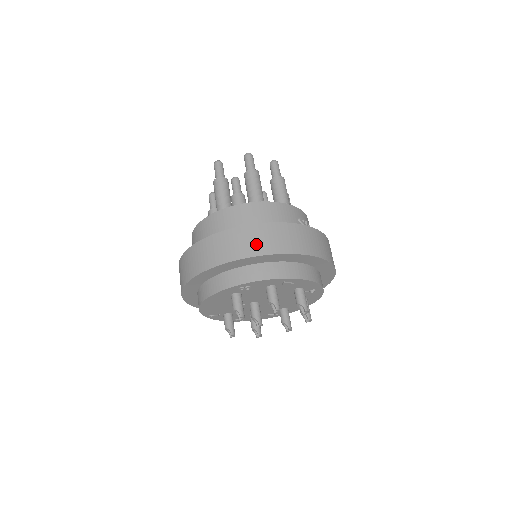
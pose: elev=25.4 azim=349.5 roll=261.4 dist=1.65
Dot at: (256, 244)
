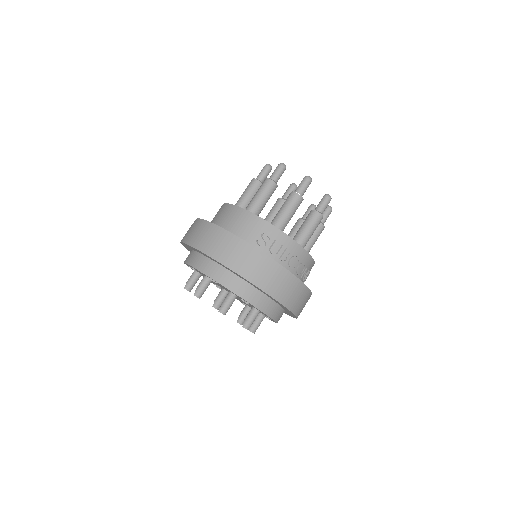
Dot at: (195, 236)
